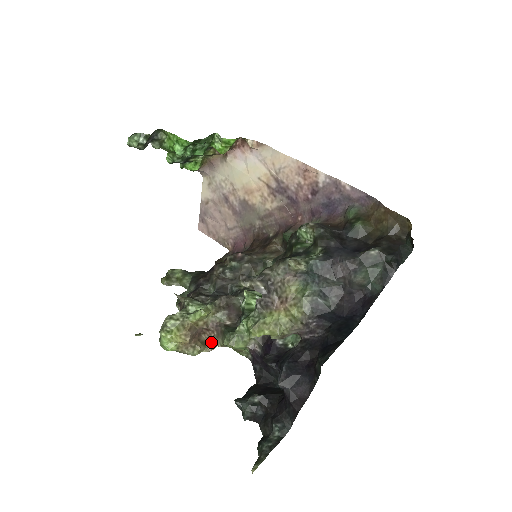
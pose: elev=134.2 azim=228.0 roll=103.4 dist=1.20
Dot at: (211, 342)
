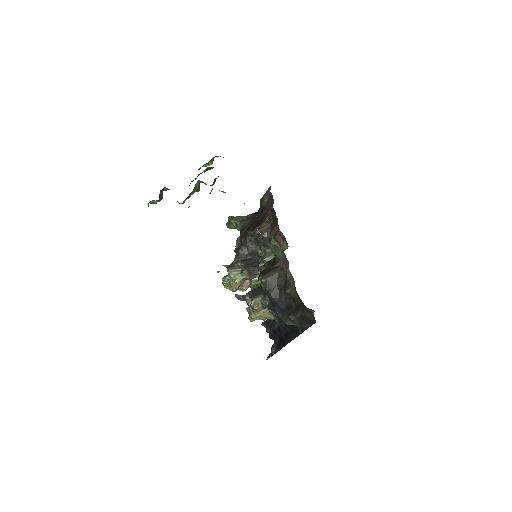
Dot at: occluded
